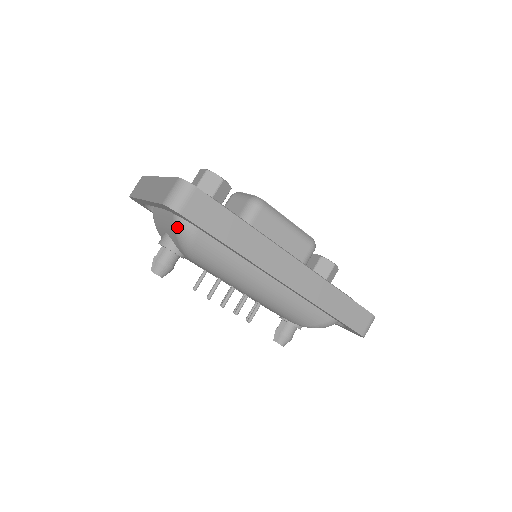
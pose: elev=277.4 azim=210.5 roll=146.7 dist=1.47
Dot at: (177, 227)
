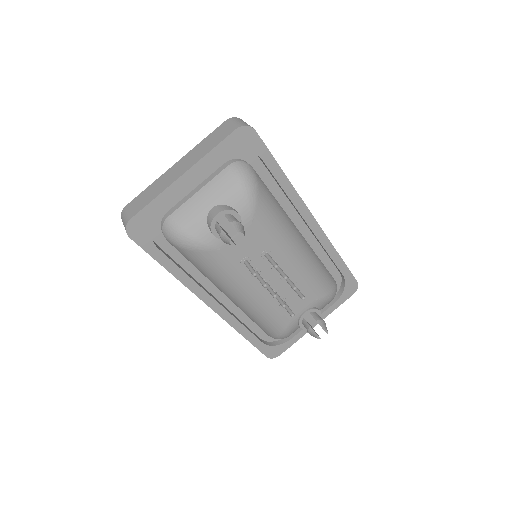
Dot at: (239, 171)
